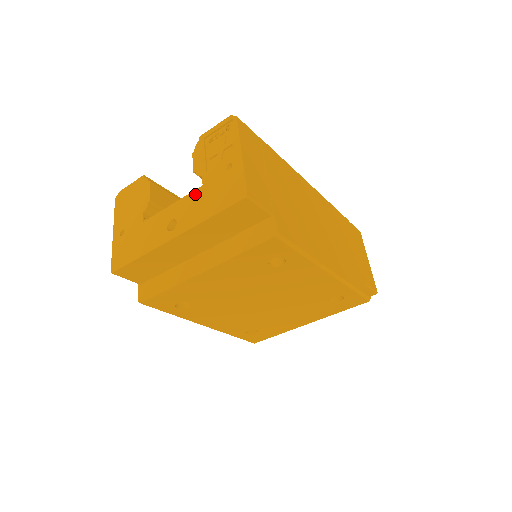
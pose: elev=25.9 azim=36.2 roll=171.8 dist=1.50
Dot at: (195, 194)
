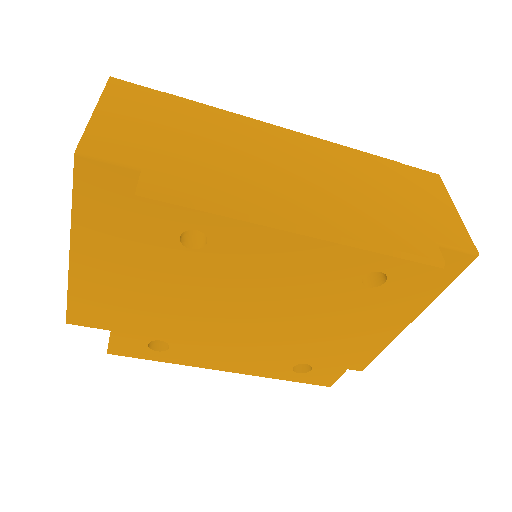
Dot at: occluded
